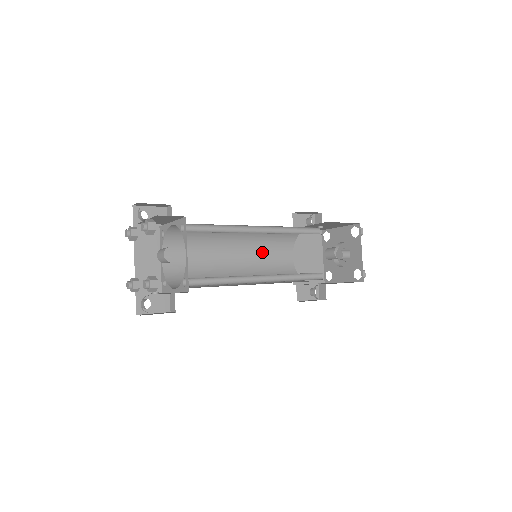
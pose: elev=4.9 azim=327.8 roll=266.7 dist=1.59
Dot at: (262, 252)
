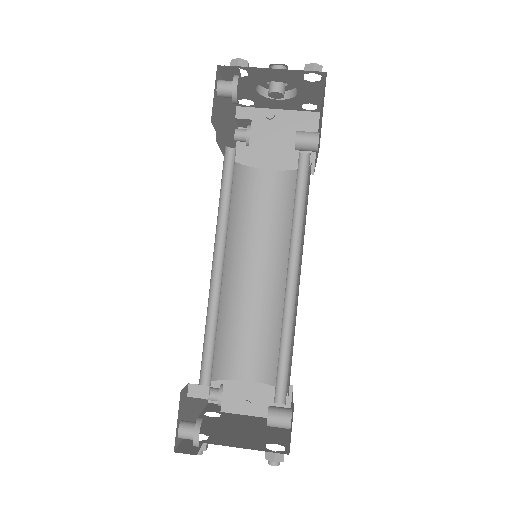
Dot at: occluded
